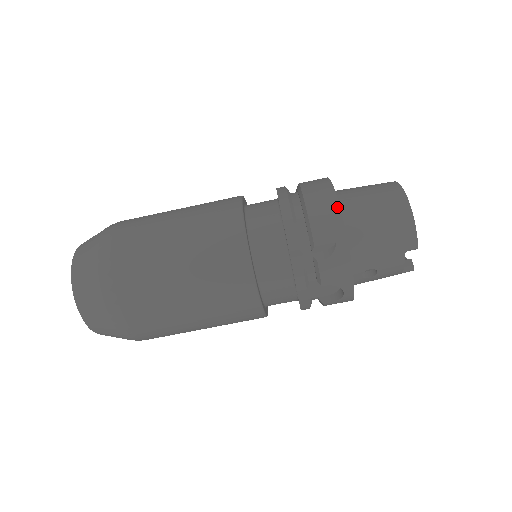
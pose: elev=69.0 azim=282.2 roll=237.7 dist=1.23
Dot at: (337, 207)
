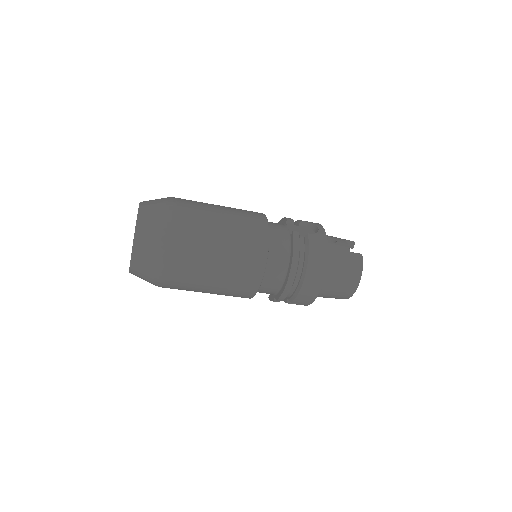
Dot at: (316, 295)
